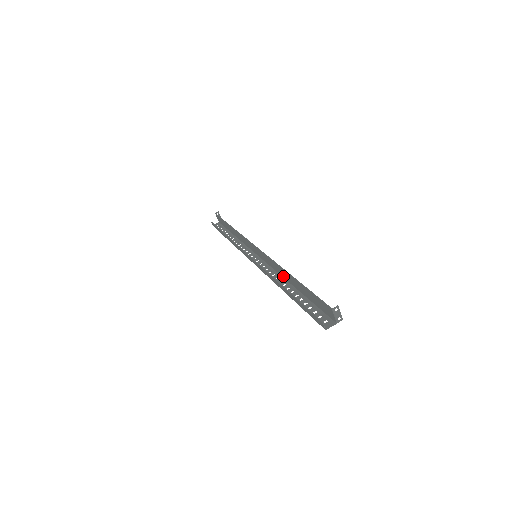
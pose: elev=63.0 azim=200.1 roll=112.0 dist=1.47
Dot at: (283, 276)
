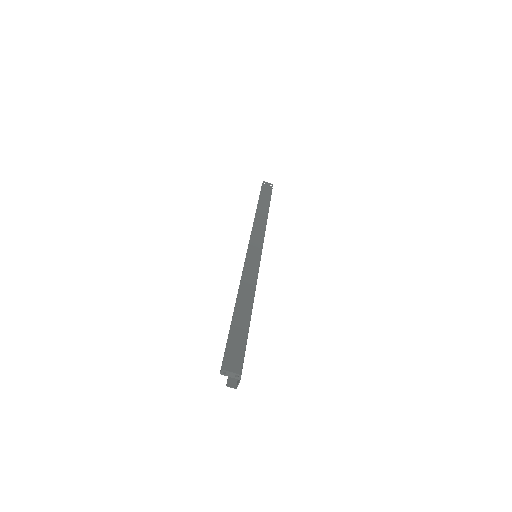
Dot at: (252, 292)
